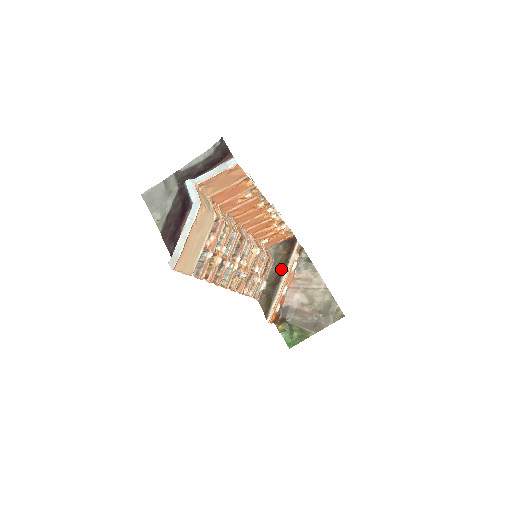
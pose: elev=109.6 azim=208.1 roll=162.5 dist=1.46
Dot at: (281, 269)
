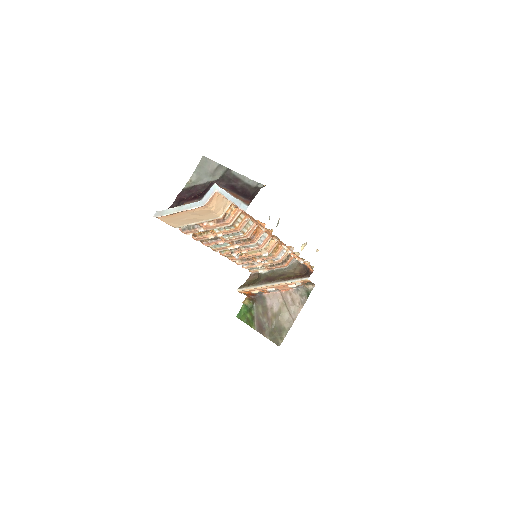
Dot at: (281, 277)
